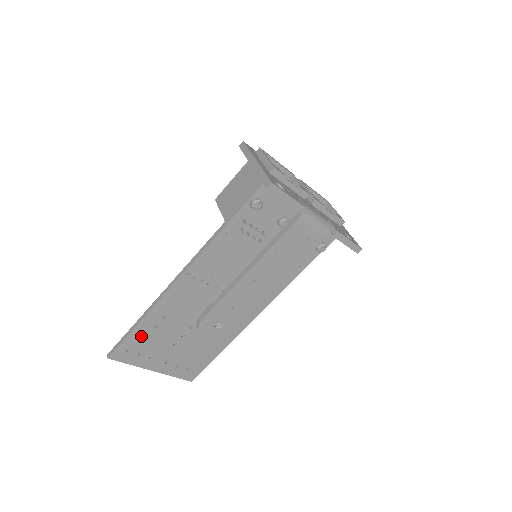
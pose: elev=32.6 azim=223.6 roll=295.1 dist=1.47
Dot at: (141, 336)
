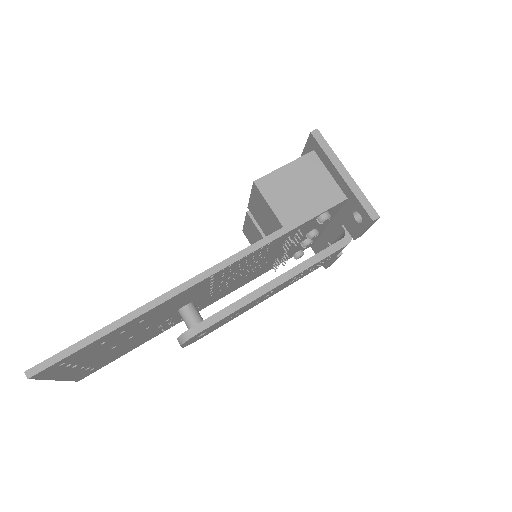
Dot at: (95, 345)
